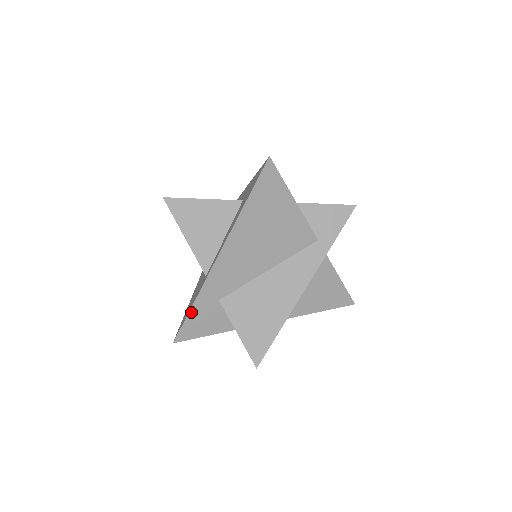
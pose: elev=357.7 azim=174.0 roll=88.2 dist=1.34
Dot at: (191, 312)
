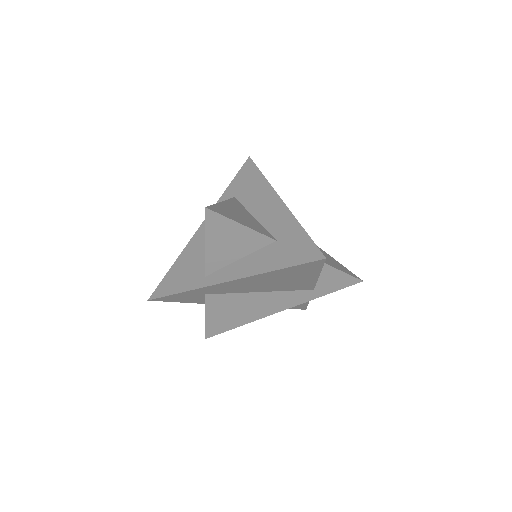
Dot at: (176, 294)
